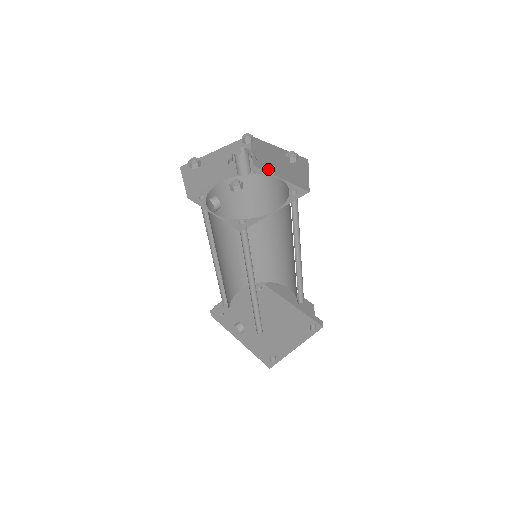
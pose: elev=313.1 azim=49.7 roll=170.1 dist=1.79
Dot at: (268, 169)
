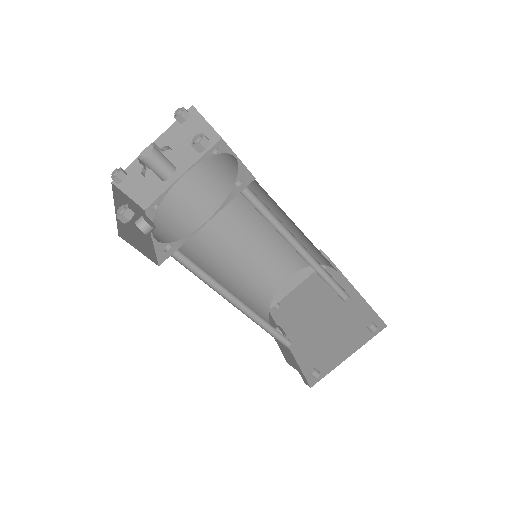
Dot at: occluded
